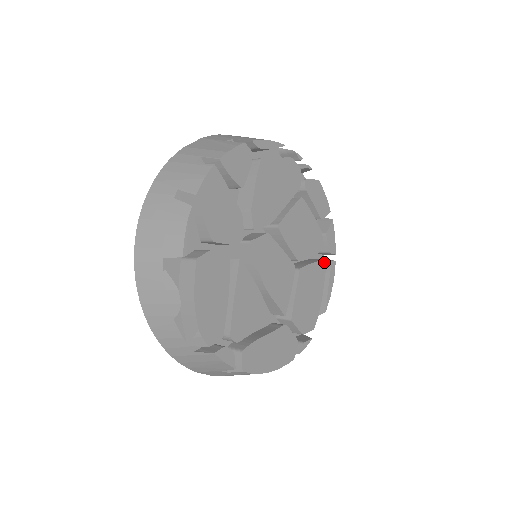
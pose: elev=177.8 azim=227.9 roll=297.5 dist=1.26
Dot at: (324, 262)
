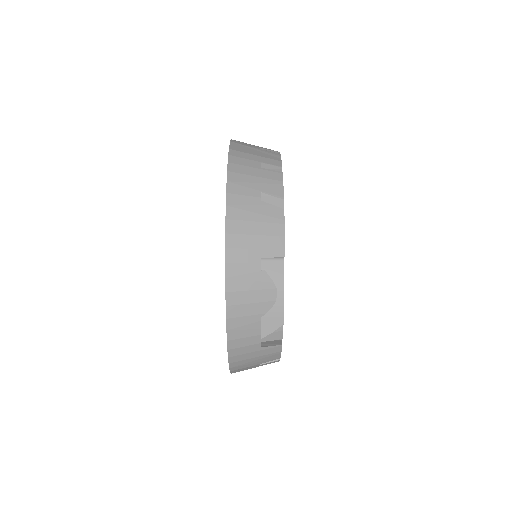
Dot at: occluded
